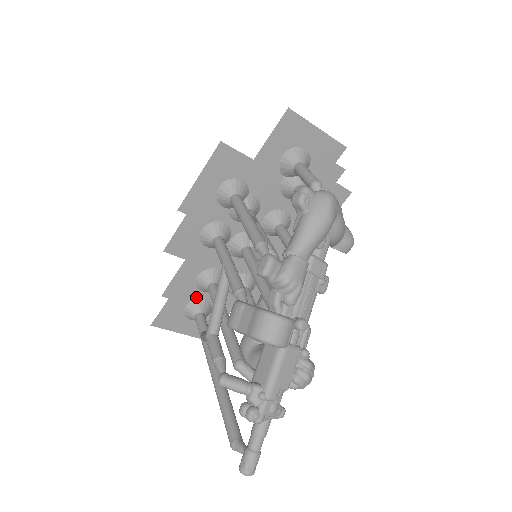
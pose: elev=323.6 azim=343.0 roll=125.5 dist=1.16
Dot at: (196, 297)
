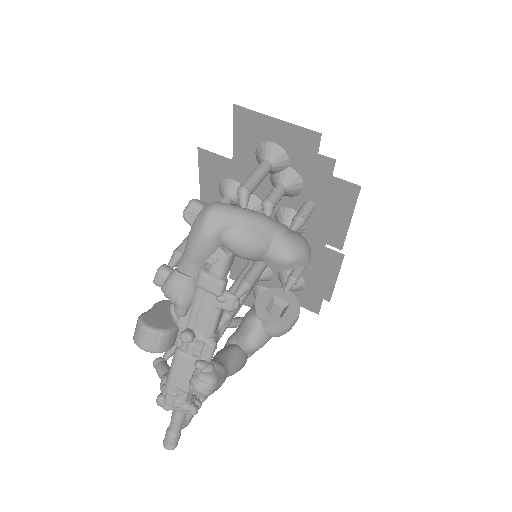
Dot at: (257, 284)
